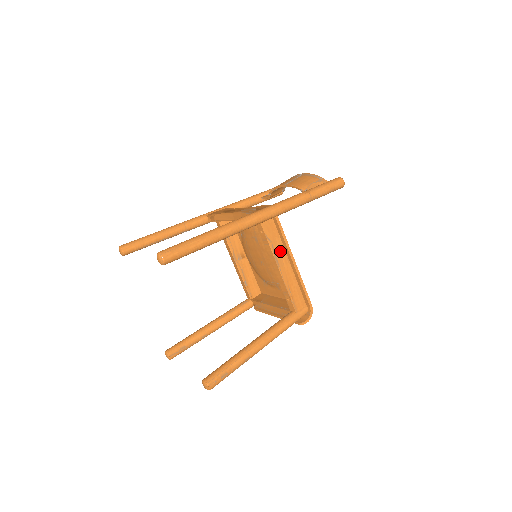
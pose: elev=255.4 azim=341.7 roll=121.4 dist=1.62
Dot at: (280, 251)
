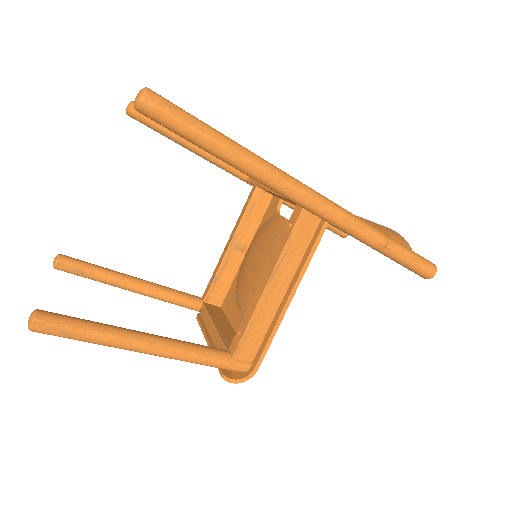
Dot at: (288, 269)
